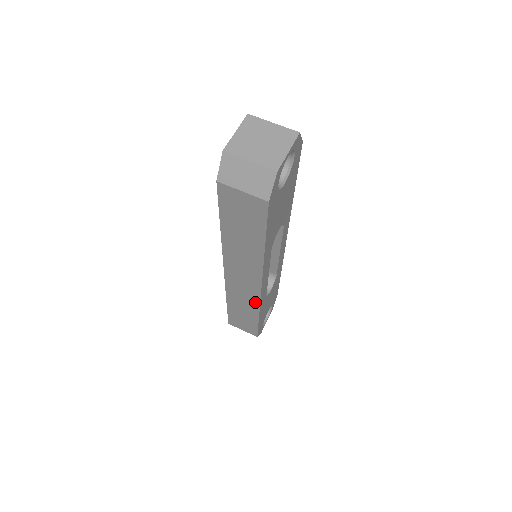
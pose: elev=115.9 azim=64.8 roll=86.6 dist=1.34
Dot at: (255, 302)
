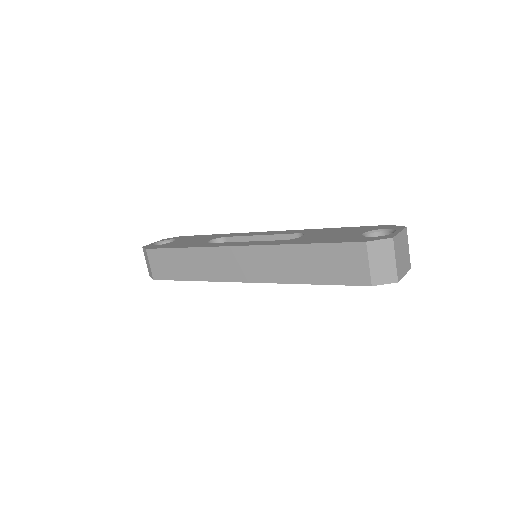
Dot at: (215, 277)
